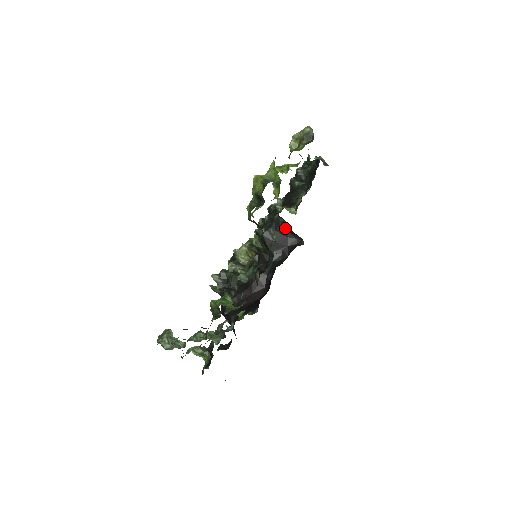
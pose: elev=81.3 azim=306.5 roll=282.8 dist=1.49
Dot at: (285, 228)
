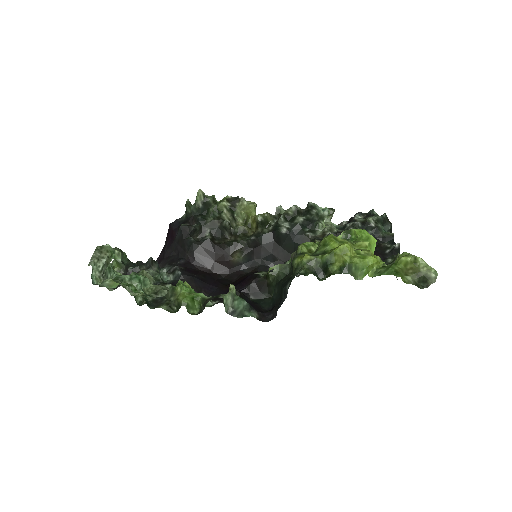
Dot at: occluded
